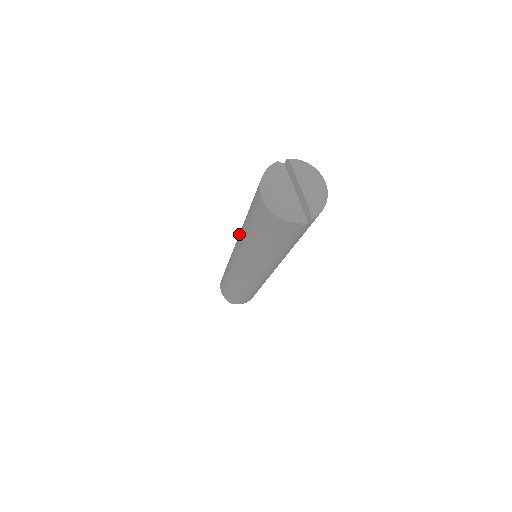
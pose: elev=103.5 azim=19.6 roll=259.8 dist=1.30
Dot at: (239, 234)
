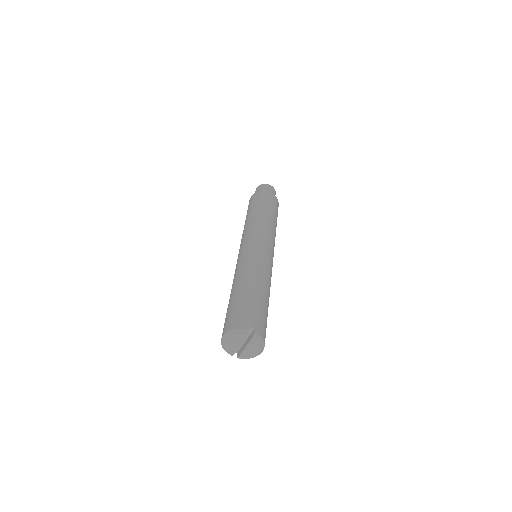
Dot at: (242, 265)
